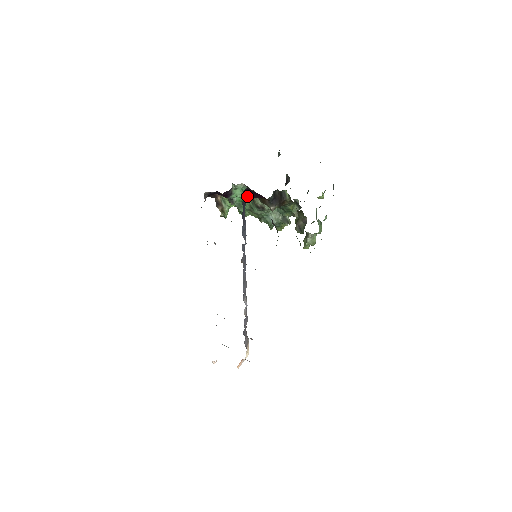
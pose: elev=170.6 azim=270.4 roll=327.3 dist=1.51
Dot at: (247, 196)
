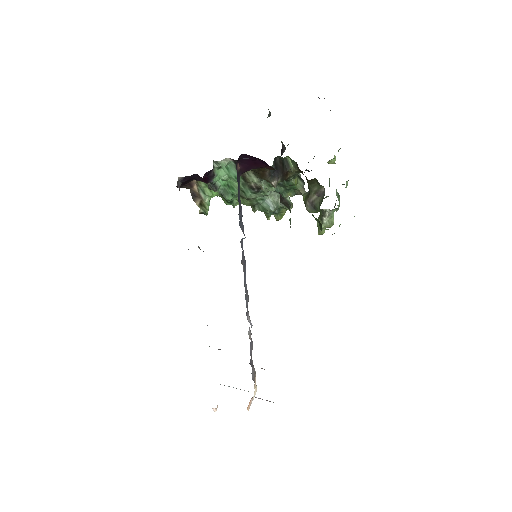
Dot at: (241, 168)
